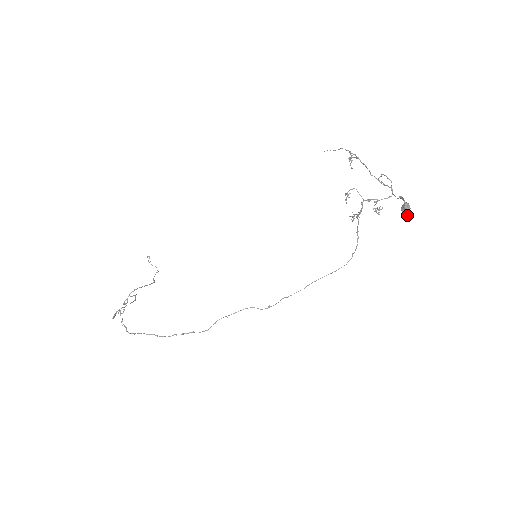
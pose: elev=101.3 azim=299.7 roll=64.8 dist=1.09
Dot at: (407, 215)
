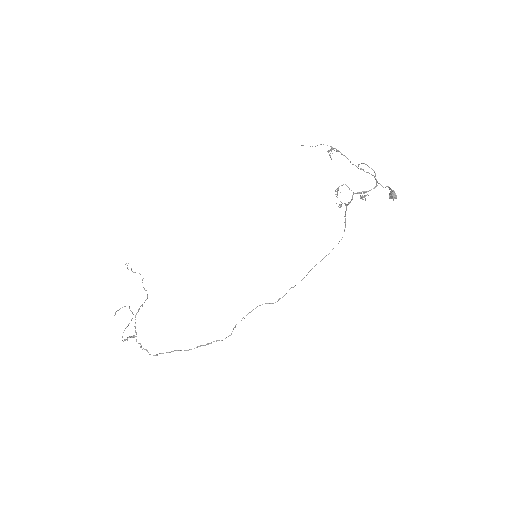
Dot at: (393, 200)
